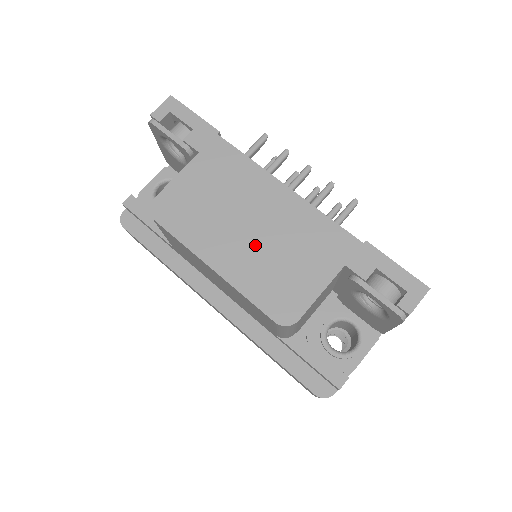
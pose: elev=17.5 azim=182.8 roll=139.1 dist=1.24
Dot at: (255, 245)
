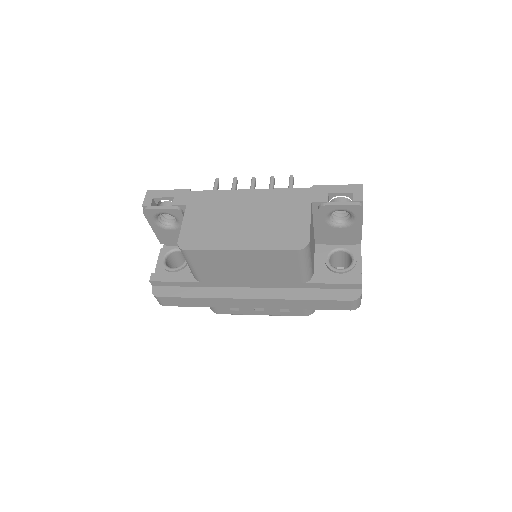
Dot at: (255, 224)
